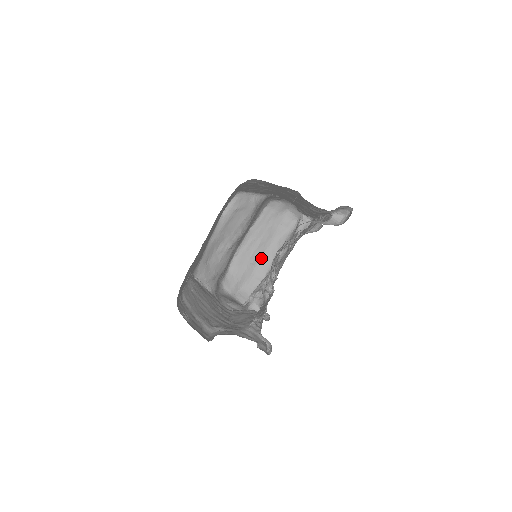
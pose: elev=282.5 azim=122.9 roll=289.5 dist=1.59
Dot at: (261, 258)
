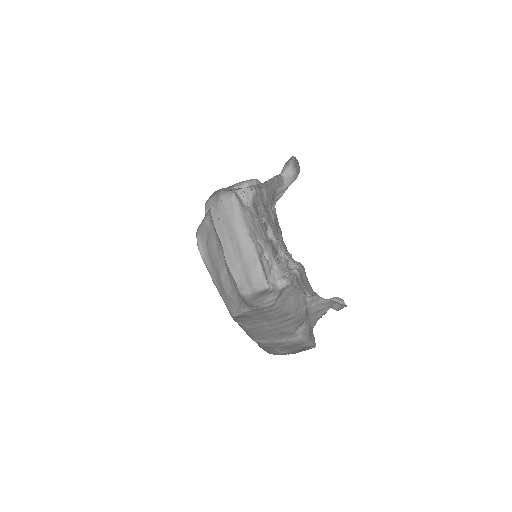
Dot at: (240, 246)
